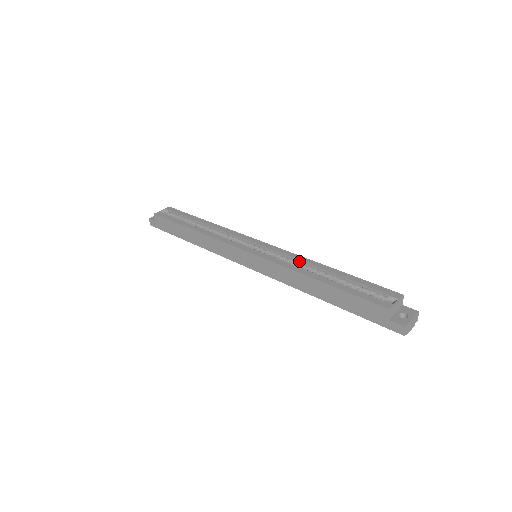
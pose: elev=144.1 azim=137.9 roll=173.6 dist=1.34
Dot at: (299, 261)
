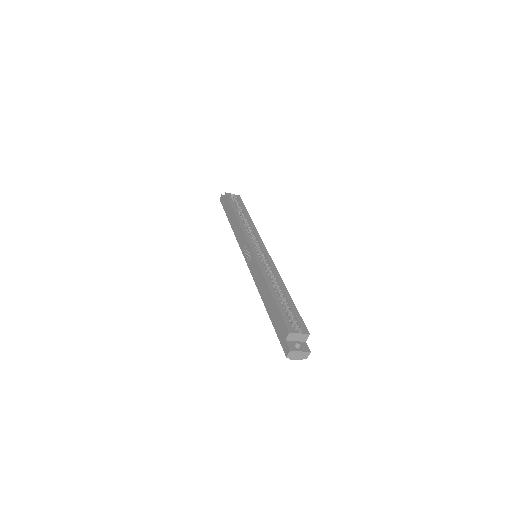
Dot at: (274, 274)
